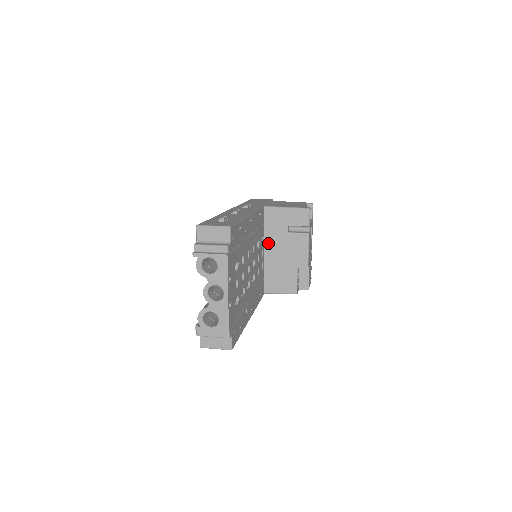
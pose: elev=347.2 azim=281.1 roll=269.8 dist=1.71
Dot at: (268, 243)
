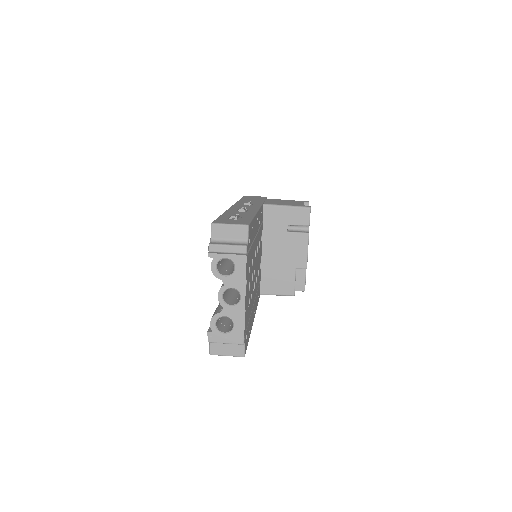
Dot at: (266, 242)
